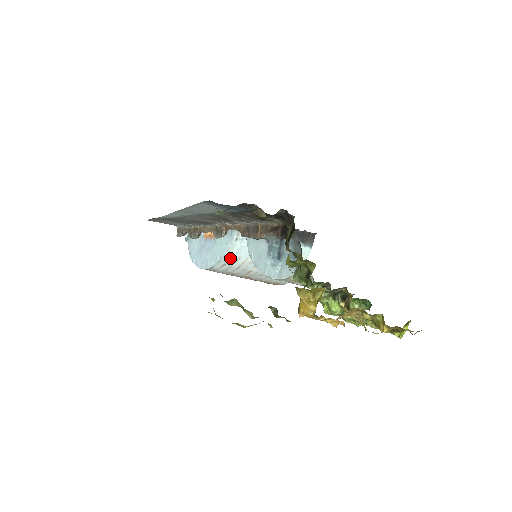
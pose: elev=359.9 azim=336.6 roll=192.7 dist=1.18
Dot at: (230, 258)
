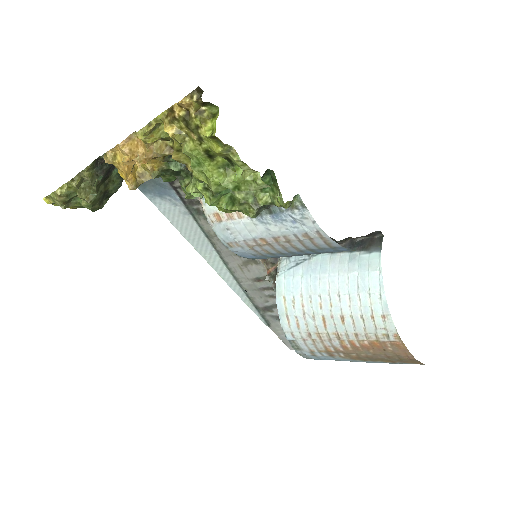
Dot at: (285, 302)
